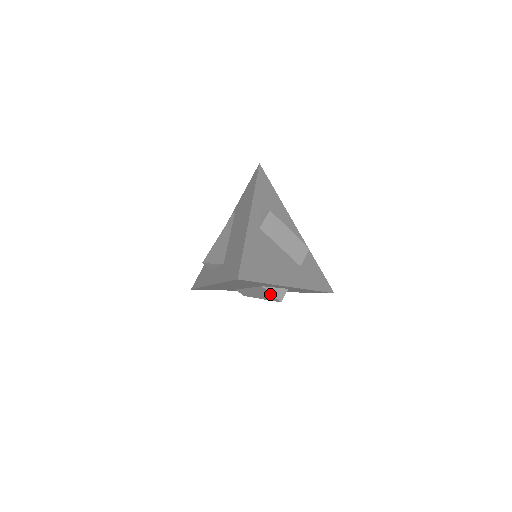
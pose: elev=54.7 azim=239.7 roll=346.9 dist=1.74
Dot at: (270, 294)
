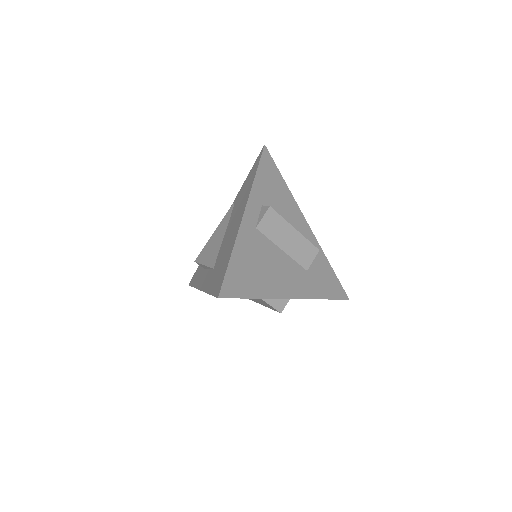
Dot at: (268, 304)
